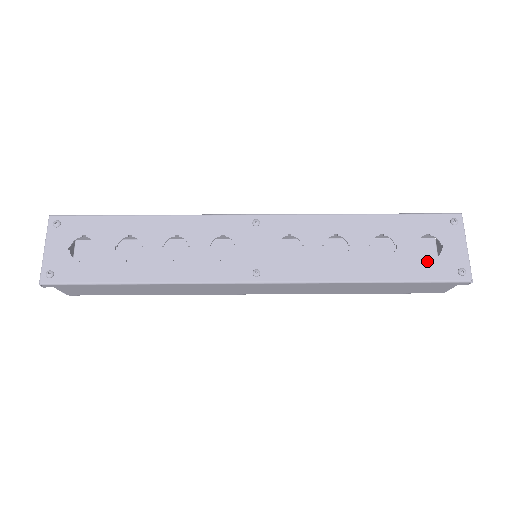
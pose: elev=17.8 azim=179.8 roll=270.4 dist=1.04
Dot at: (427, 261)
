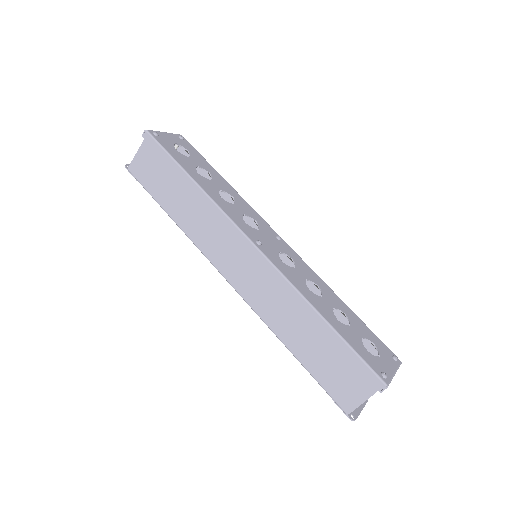
Dot at: (364, 349)
